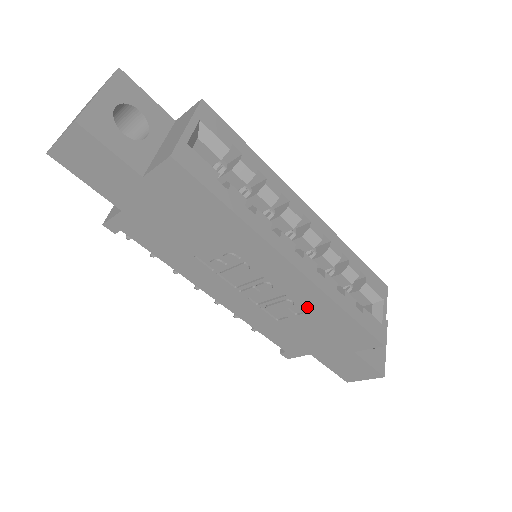
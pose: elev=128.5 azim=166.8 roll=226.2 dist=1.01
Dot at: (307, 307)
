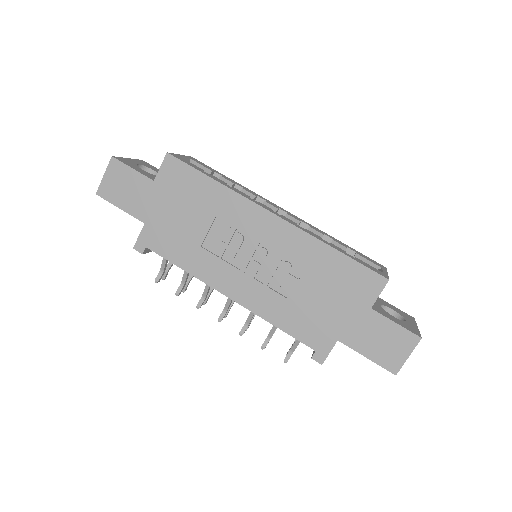
Dot at: (302, 261)
